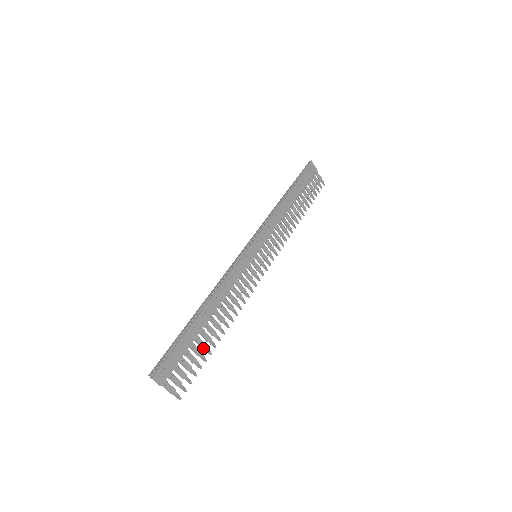
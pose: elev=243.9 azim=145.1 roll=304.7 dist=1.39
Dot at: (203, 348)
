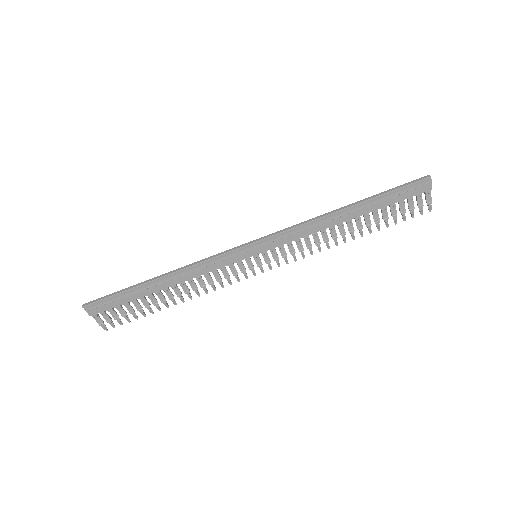
Dot at: (145, 307)
